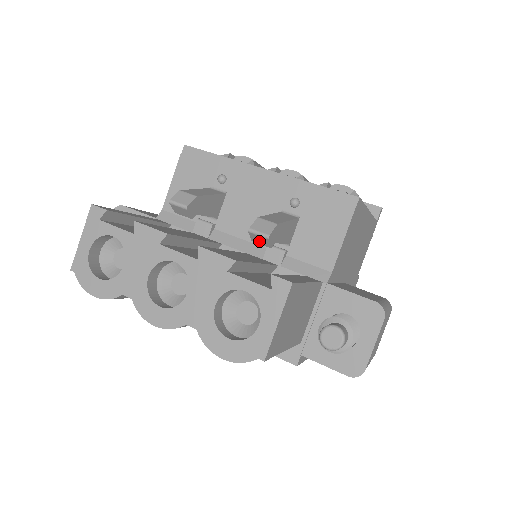
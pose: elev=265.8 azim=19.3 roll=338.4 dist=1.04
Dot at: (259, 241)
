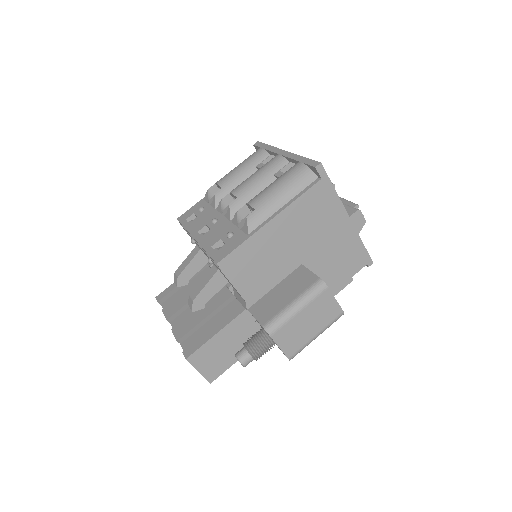
Dot at: occluded
